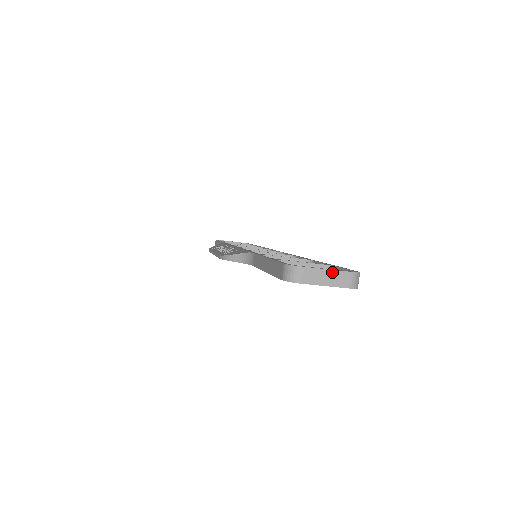
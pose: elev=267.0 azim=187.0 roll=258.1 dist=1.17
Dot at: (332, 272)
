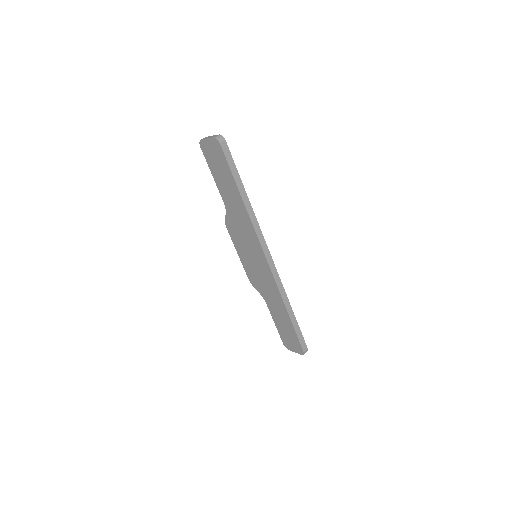
Dot at: (213, 136)
